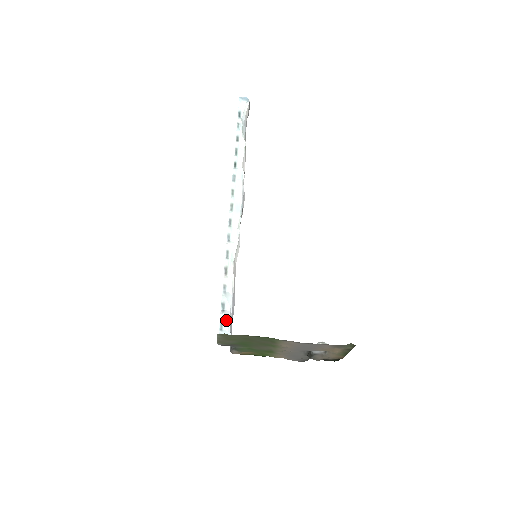
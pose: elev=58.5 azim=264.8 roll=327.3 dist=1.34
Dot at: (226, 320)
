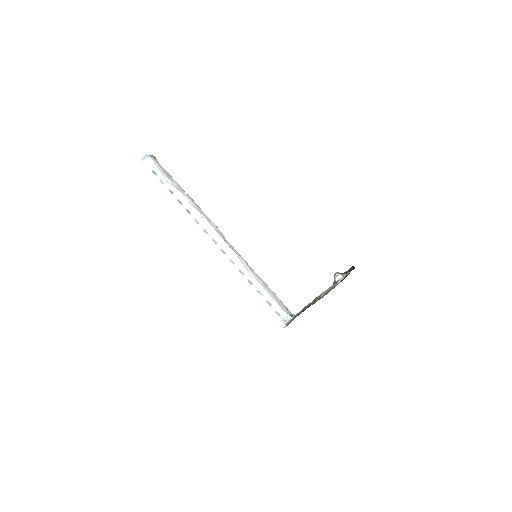
Dot at: (277, 308)
